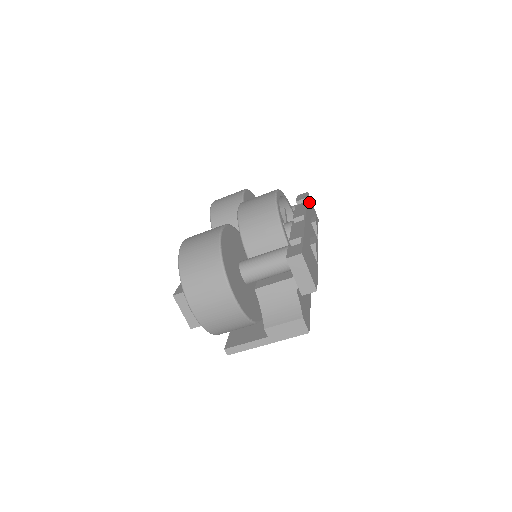
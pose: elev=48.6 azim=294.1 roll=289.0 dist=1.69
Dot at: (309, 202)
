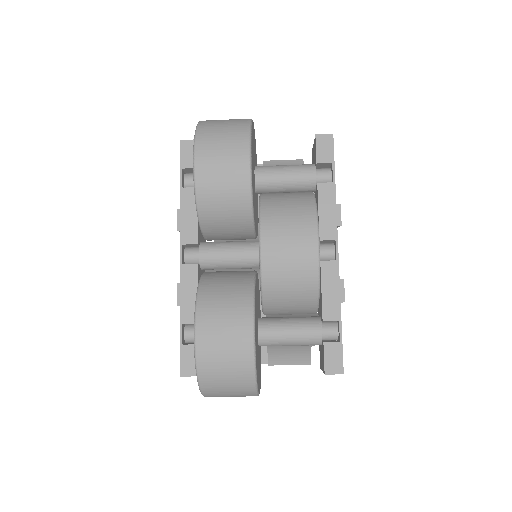
Dot at: occluded
